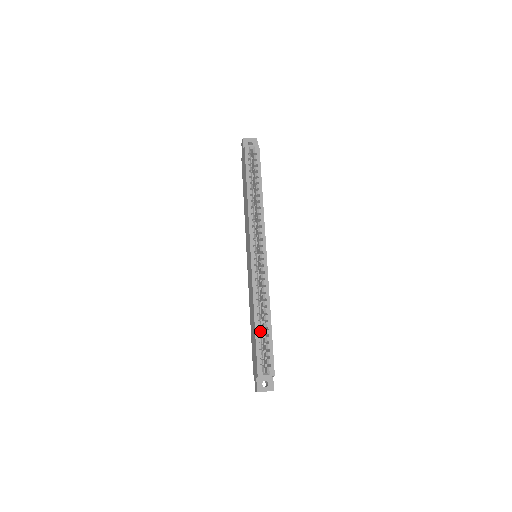
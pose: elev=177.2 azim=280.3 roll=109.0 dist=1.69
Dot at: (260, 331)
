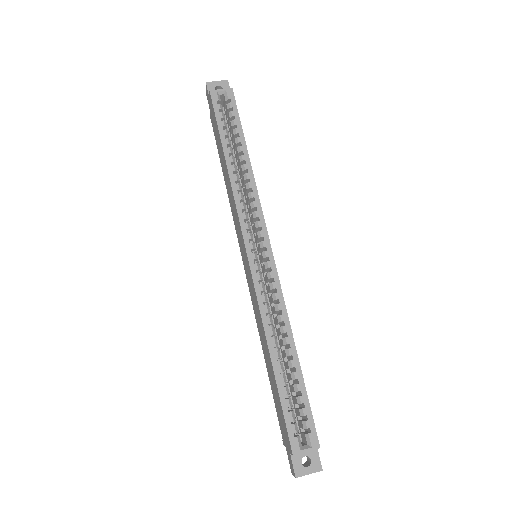
Dot at: (283, 376)
